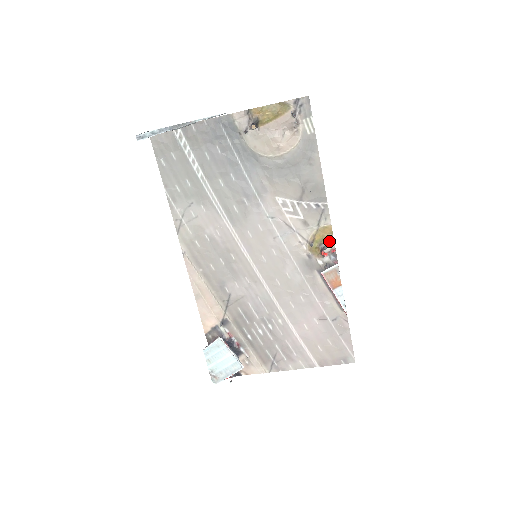
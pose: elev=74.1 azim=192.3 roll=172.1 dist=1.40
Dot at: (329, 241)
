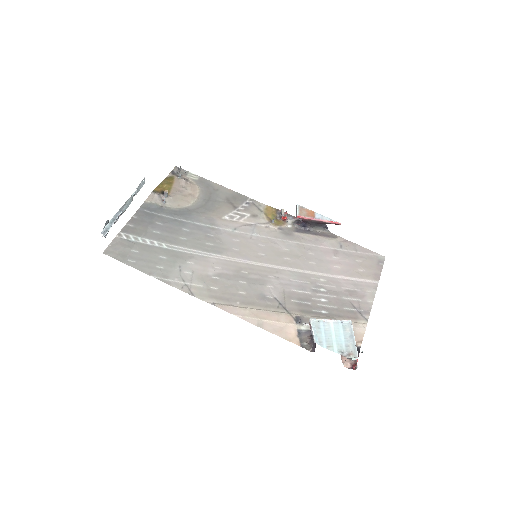
Dot at: (277, 212)
